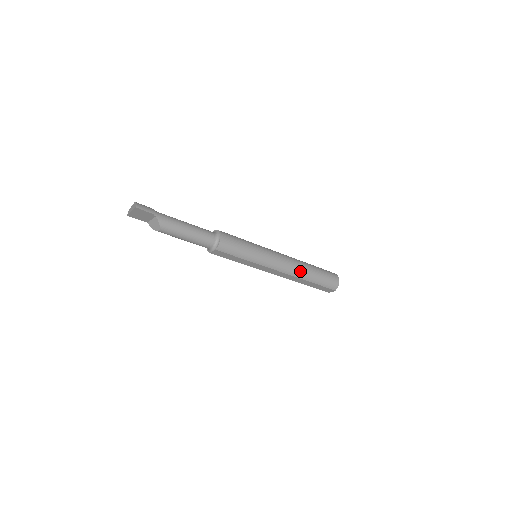
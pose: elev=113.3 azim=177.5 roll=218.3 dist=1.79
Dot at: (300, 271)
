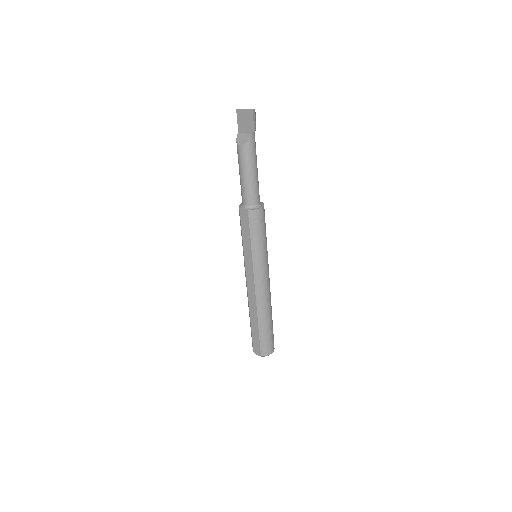
Dot at: (264, 307)
